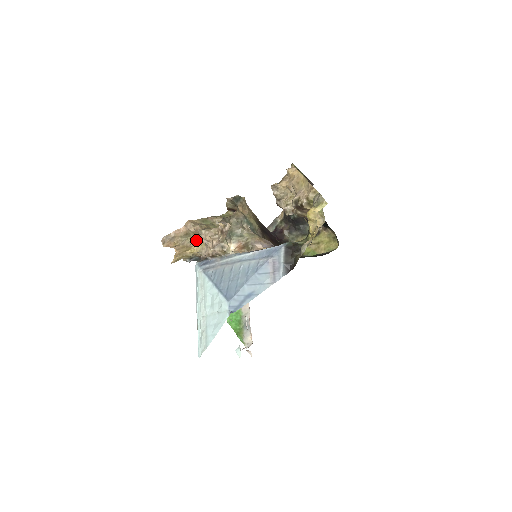
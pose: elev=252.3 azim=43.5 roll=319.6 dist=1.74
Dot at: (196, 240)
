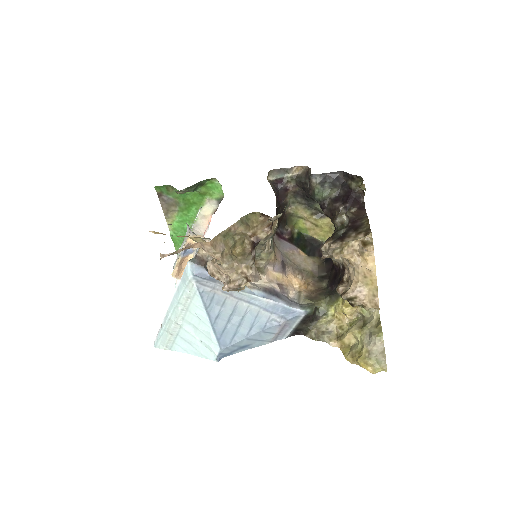
Dot at: occluded
